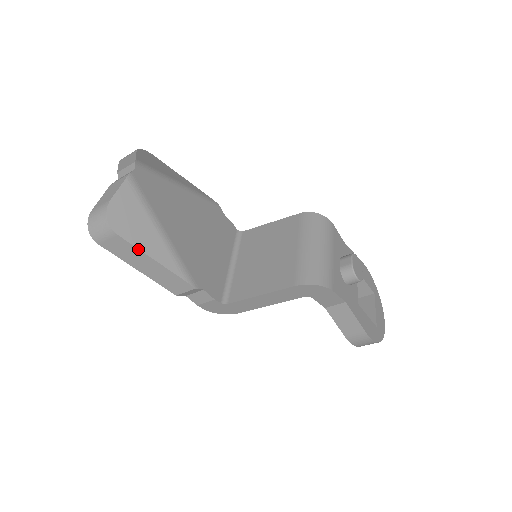
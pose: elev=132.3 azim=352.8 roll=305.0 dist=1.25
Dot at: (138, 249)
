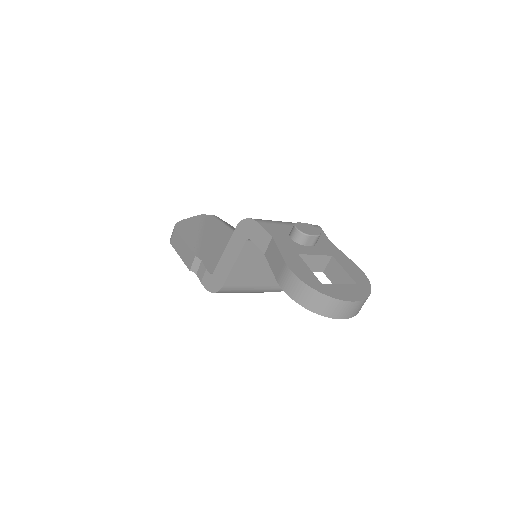
Dot at: (180, 235)
